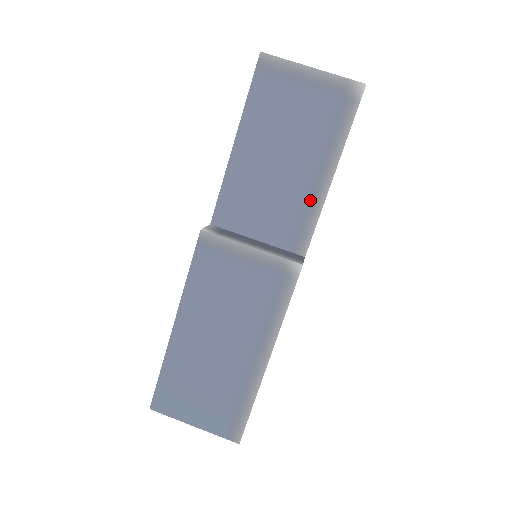
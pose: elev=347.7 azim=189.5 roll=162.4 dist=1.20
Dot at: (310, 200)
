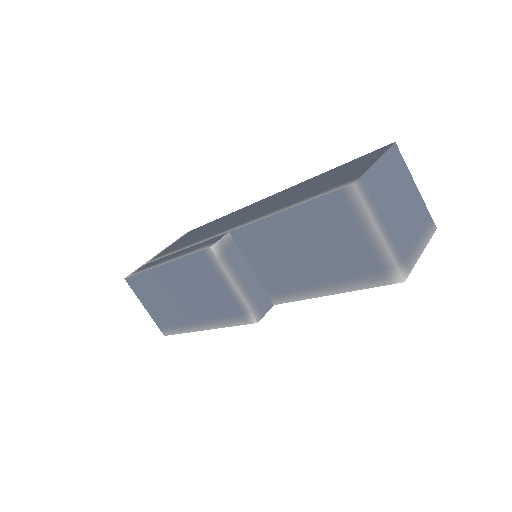
Dot at: (303, 288)
